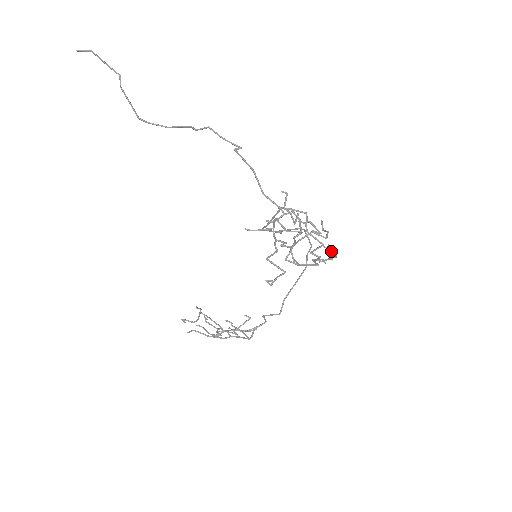
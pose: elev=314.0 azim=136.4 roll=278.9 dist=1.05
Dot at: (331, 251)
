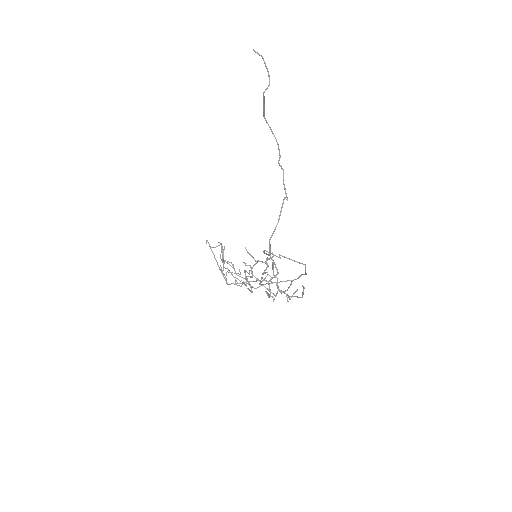
Dot at: (287, 298)
